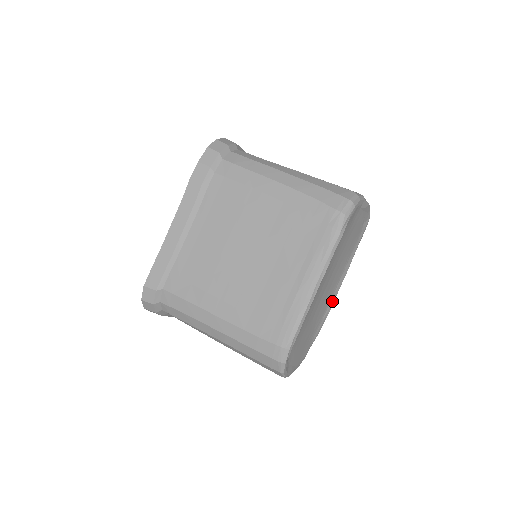
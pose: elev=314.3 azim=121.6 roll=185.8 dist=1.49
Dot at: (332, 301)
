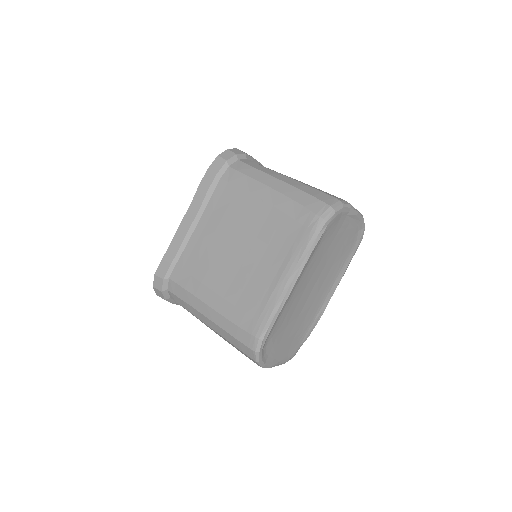
Dot at: (325, 304)
